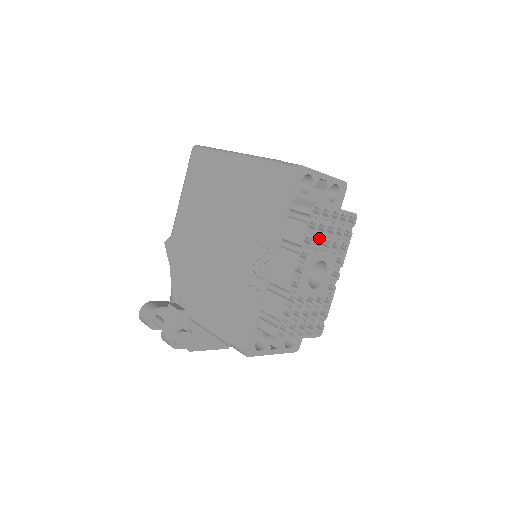
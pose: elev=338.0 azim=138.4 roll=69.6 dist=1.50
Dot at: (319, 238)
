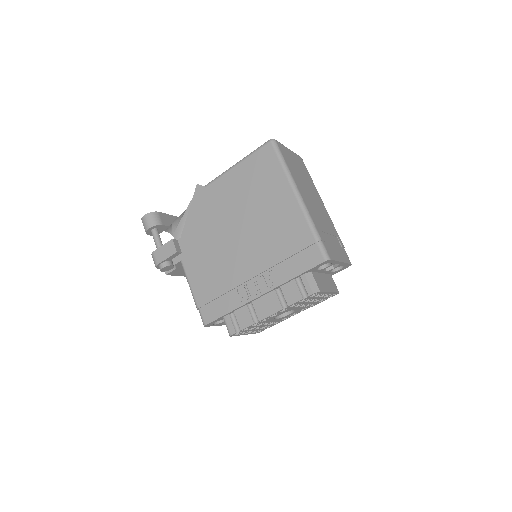
Dot at: (303, 303)
